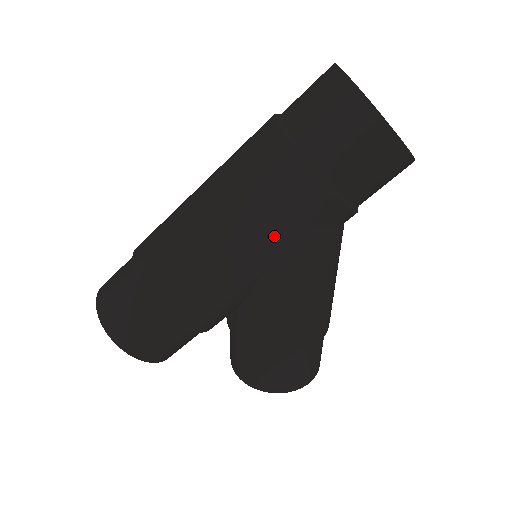
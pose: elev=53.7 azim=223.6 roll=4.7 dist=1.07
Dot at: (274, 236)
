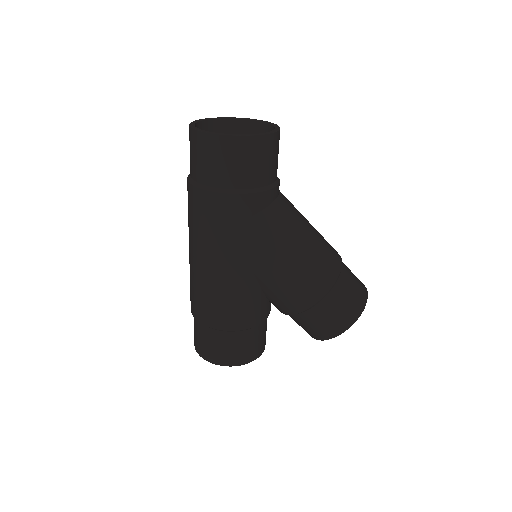
Dot at: (231, 242)
